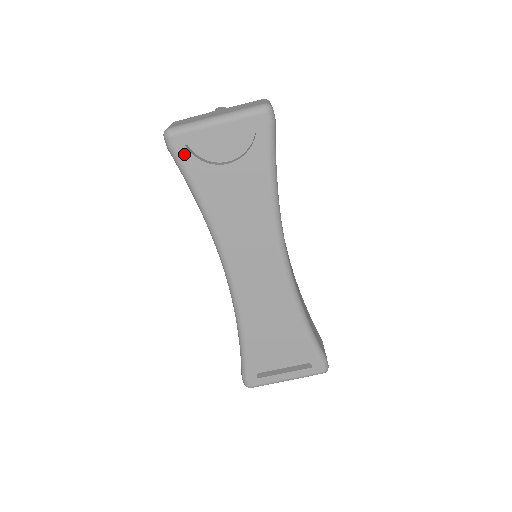
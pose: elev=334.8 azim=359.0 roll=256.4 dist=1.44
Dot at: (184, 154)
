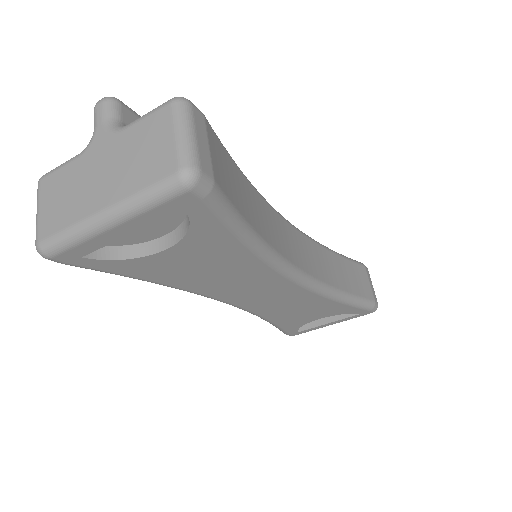
Dot at: (88, 263)
